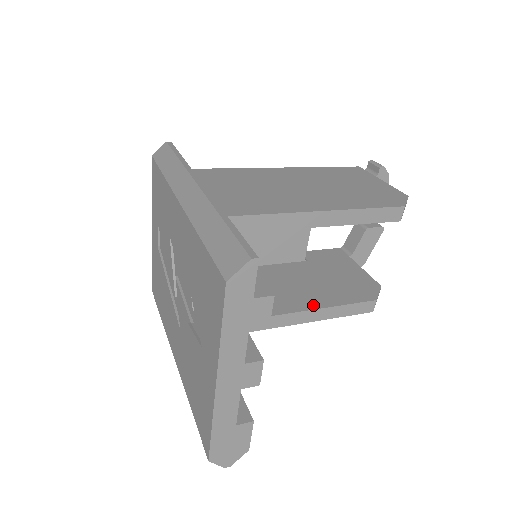
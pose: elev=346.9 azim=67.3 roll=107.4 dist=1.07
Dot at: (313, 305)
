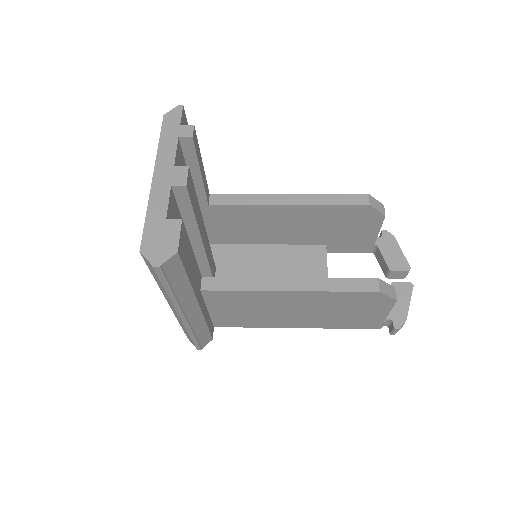
Dot at: (306, 280)
